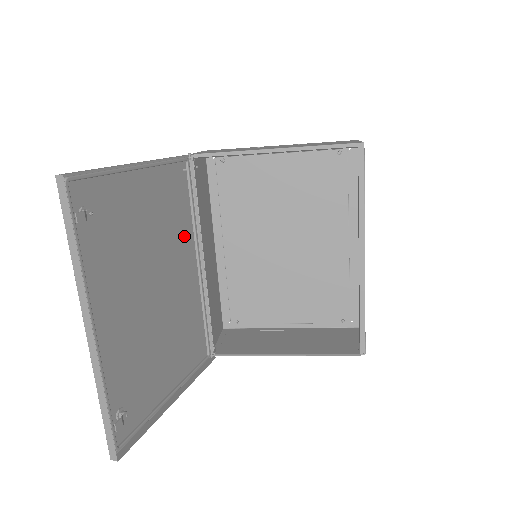
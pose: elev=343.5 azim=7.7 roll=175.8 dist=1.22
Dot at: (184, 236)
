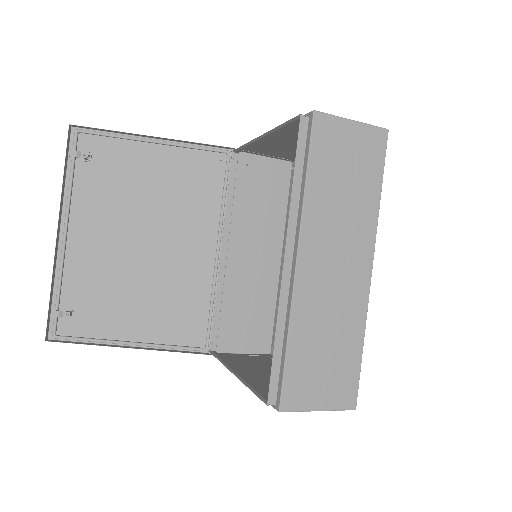
Dot at: (203, 217)
